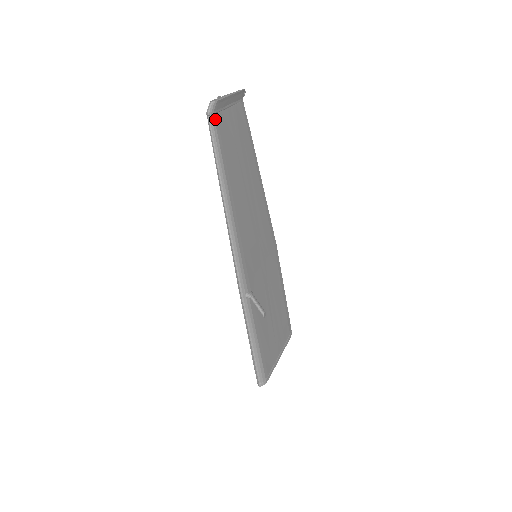
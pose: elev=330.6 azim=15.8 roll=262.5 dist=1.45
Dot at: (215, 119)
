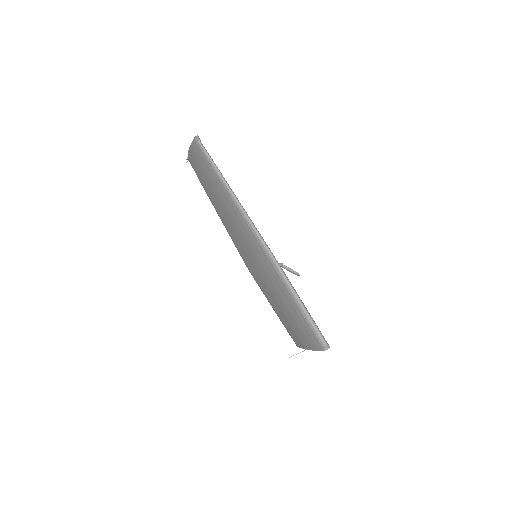
Dot at: occluded
